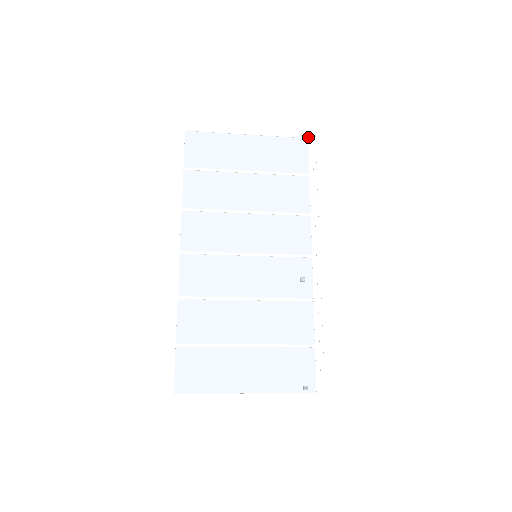
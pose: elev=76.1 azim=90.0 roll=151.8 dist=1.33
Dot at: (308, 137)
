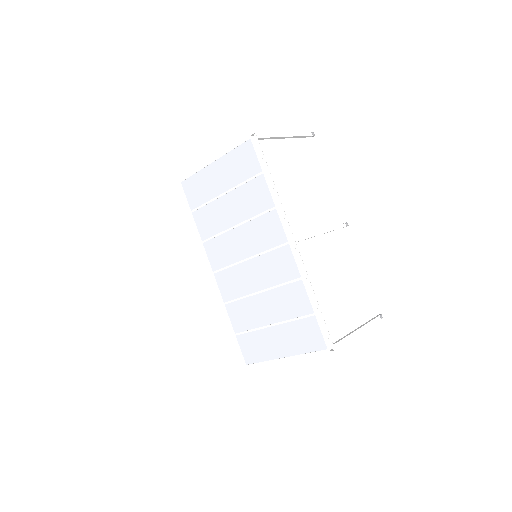
Dot at: (249, 137)
